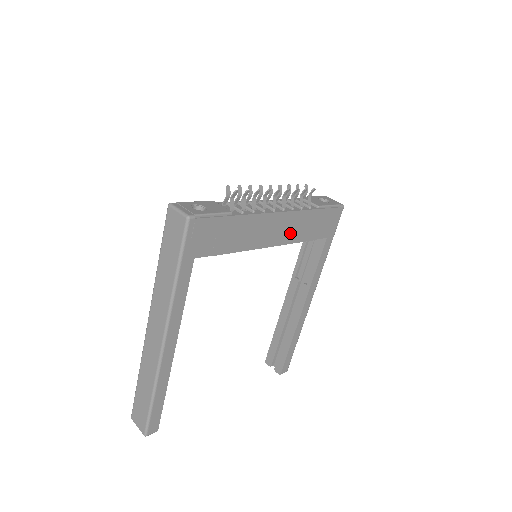
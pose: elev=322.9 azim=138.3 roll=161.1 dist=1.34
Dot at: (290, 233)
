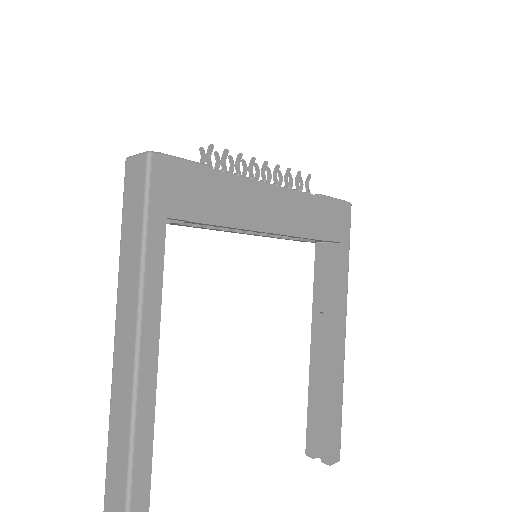
Dot at: (293, 220)
